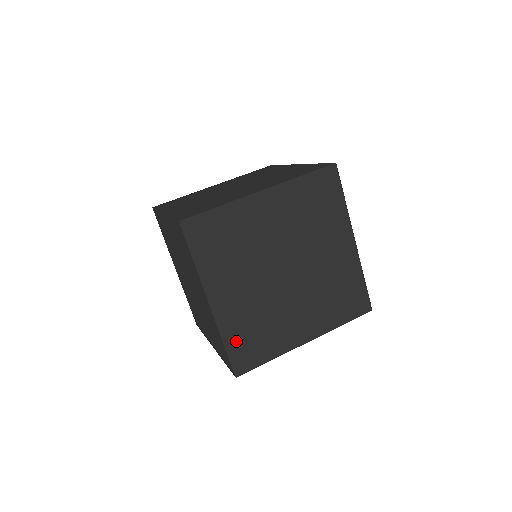
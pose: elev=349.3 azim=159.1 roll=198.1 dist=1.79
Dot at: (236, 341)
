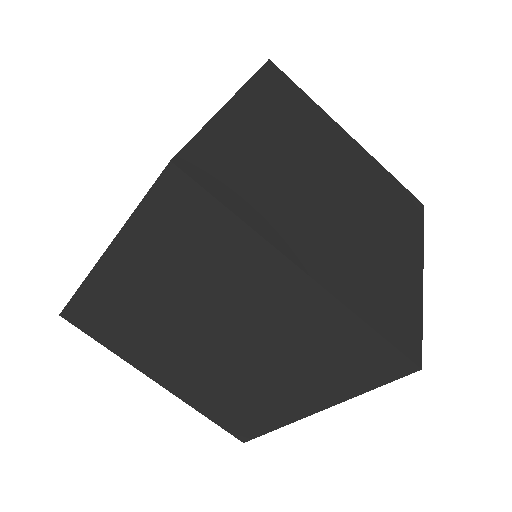
Dot at: (215, 412)
